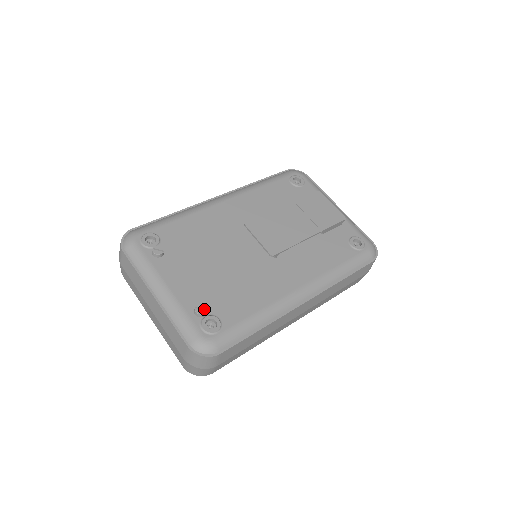
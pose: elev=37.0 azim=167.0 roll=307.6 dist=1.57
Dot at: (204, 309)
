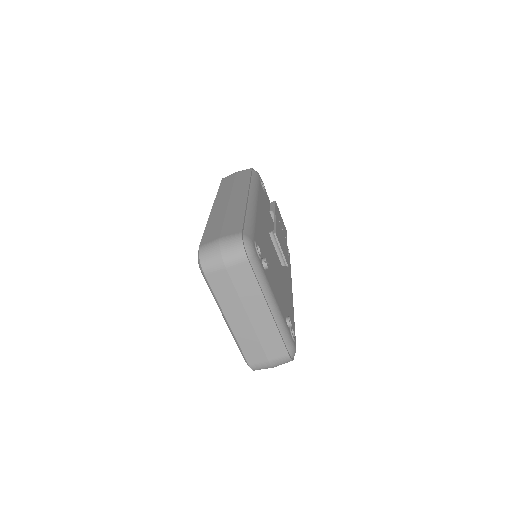
Dot at: occluded
